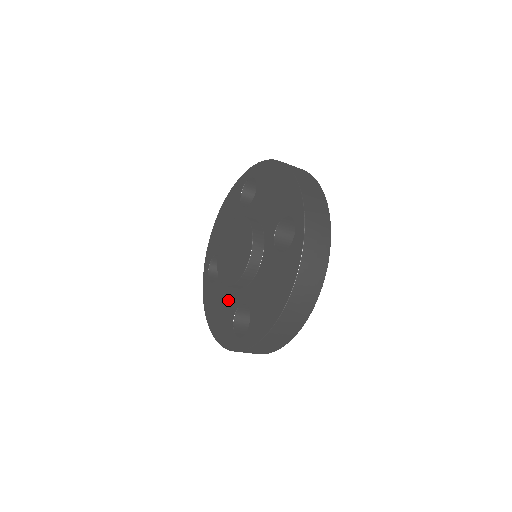
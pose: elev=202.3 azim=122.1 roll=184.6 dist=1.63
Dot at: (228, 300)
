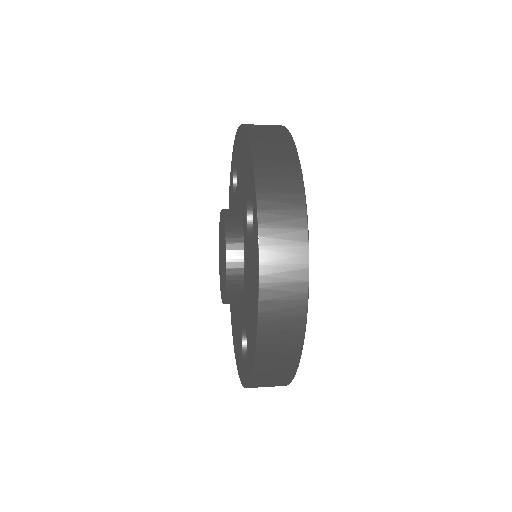
Dot at: occluded
